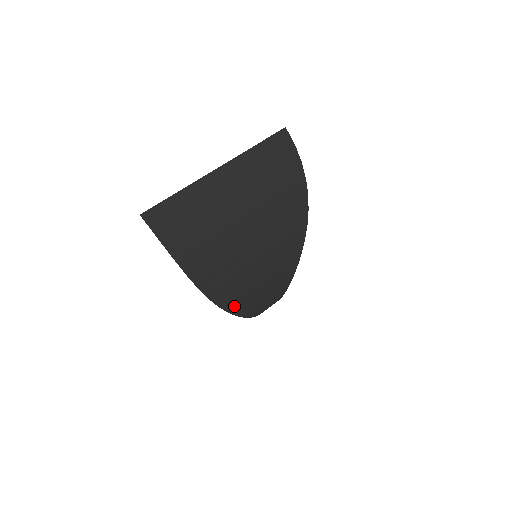
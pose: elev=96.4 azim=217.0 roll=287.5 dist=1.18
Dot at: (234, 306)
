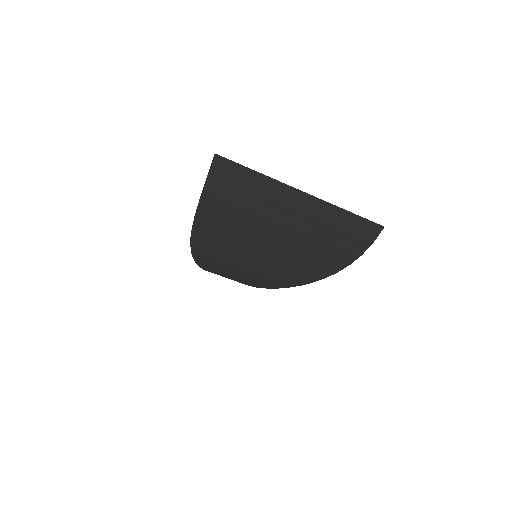
Dot at: (202, 260)
